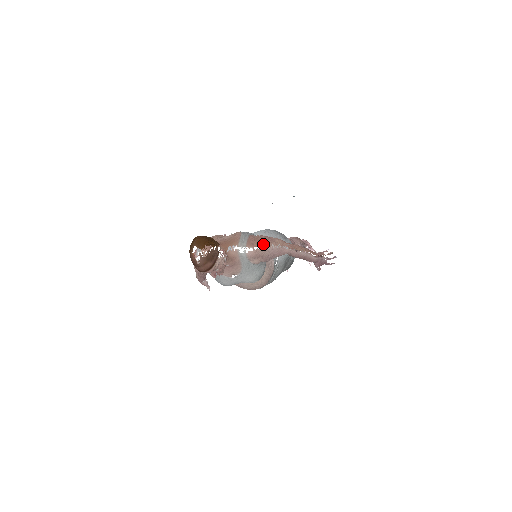
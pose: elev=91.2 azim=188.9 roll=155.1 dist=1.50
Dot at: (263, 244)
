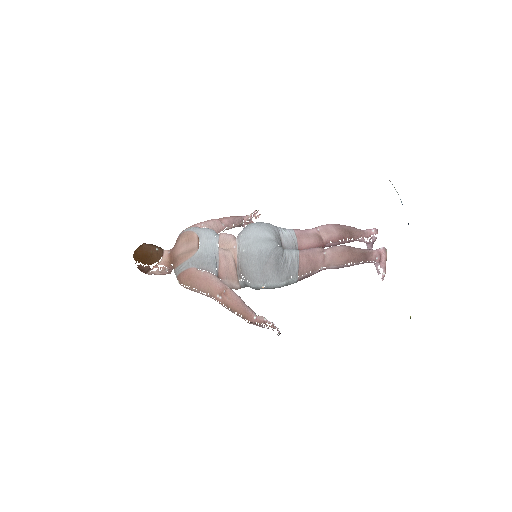
Dot at: (190, 285)
